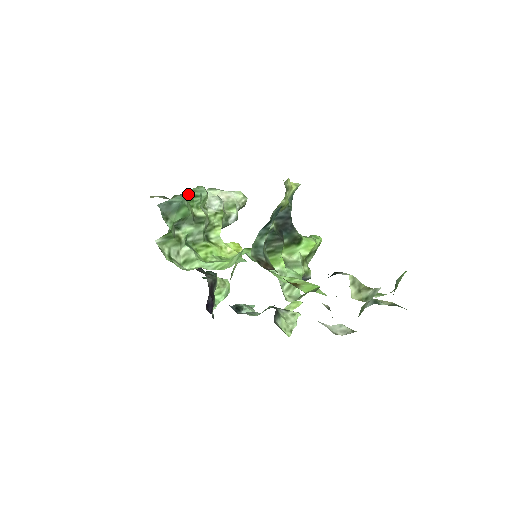
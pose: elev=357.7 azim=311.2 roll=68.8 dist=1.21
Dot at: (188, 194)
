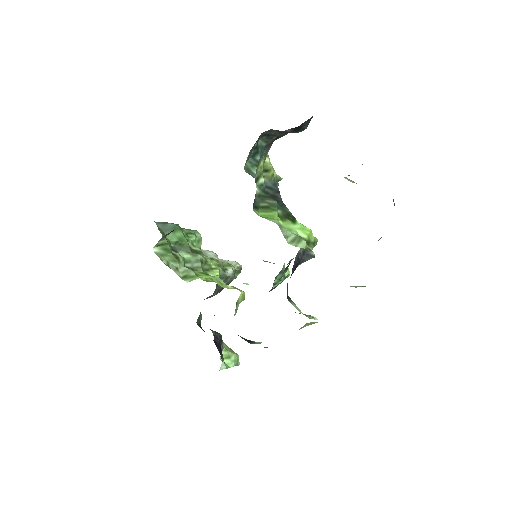
Dot at: (182, 229)
